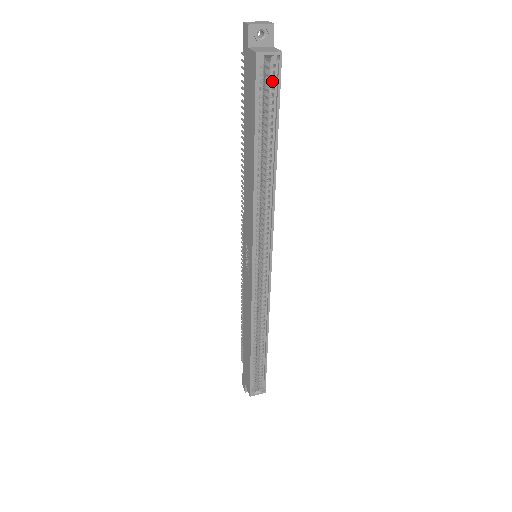
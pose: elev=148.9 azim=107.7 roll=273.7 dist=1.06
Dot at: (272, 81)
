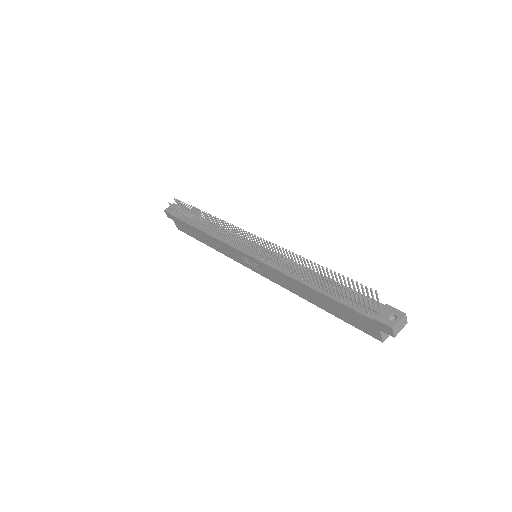
Dot at: occluded
